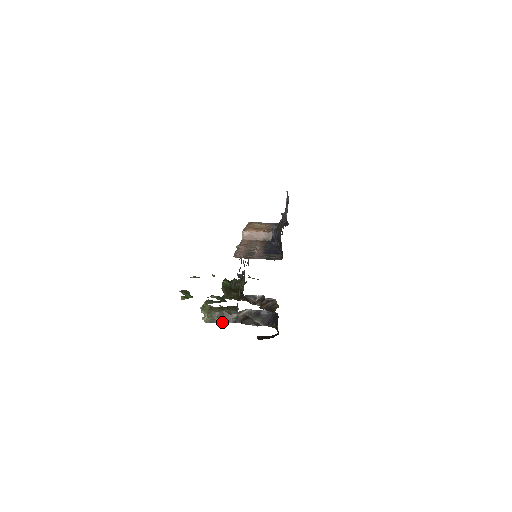
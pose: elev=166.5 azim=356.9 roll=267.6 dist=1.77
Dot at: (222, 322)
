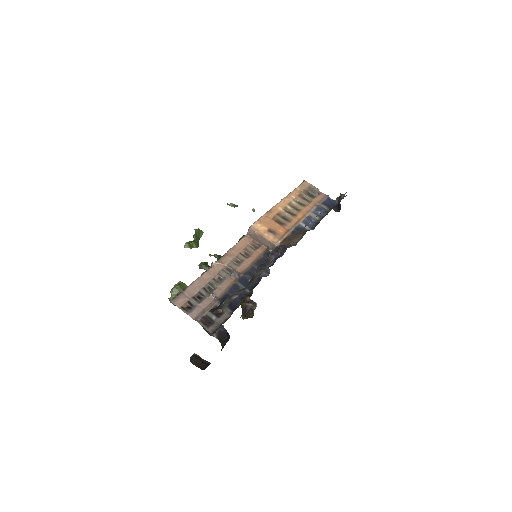
Dot at: occluded
